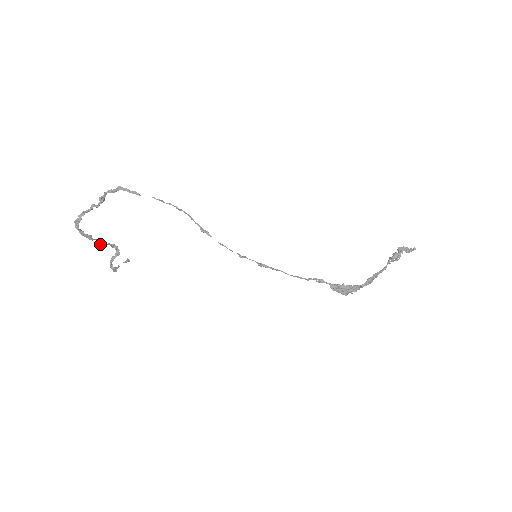
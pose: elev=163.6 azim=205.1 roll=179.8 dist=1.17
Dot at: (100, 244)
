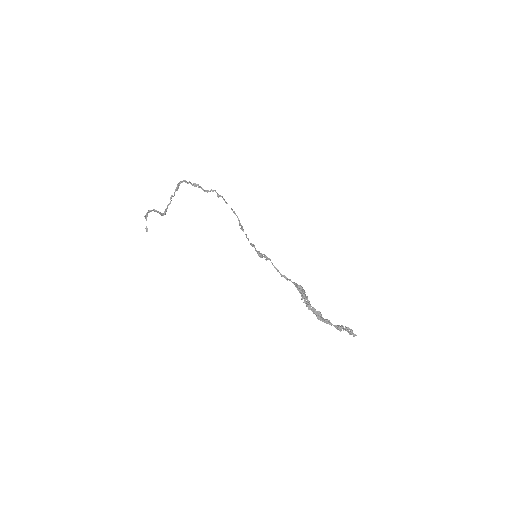
Dot at: (171, 198)
